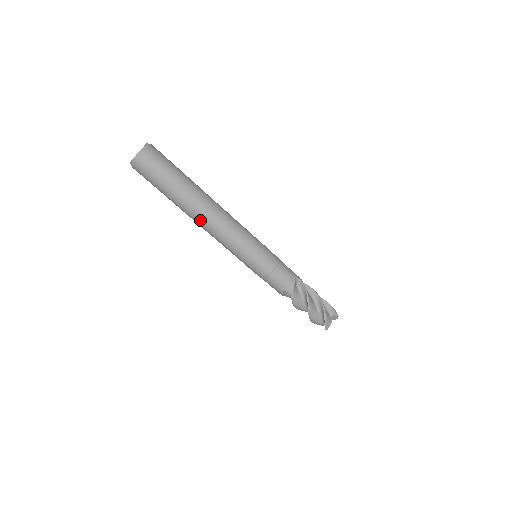
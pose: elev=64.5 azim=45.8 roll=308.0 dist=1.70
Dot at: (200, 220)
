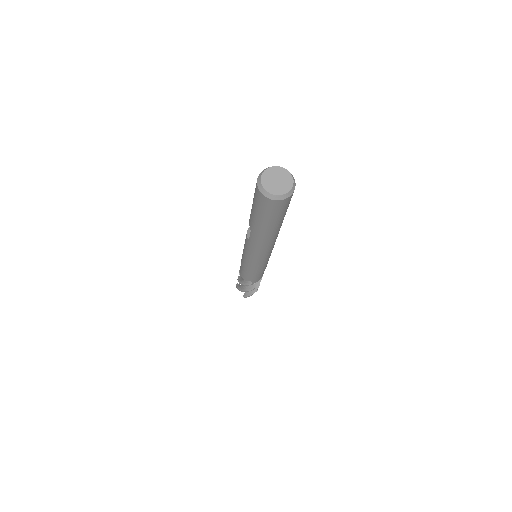
Dot at: (261, 242)
